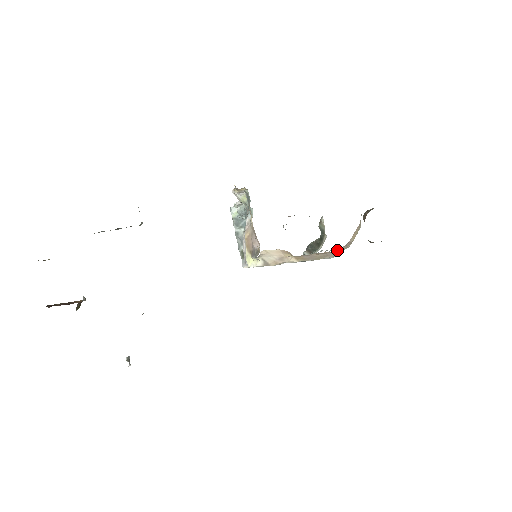
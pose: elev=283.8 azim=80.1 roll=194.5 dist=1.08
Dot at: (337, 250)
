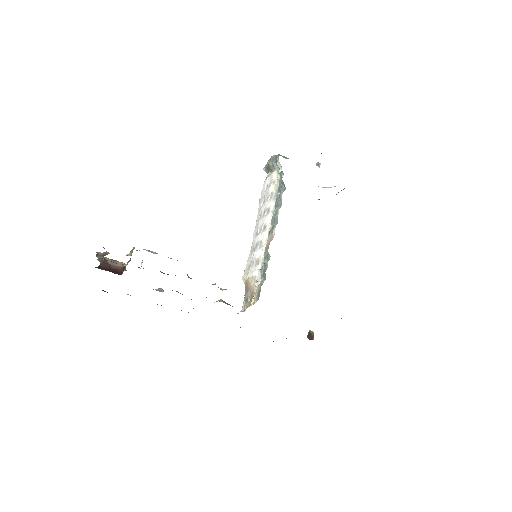
Dot at: occluded
